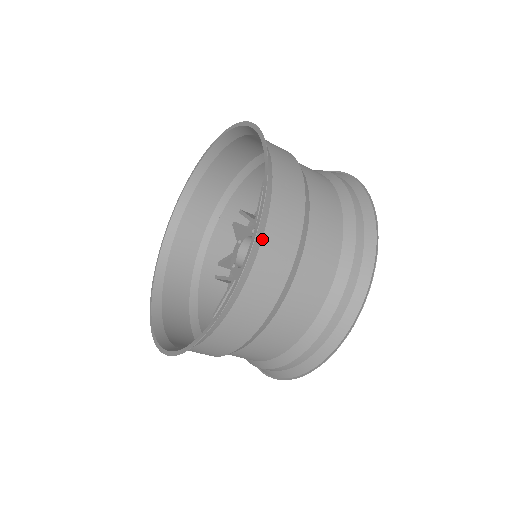
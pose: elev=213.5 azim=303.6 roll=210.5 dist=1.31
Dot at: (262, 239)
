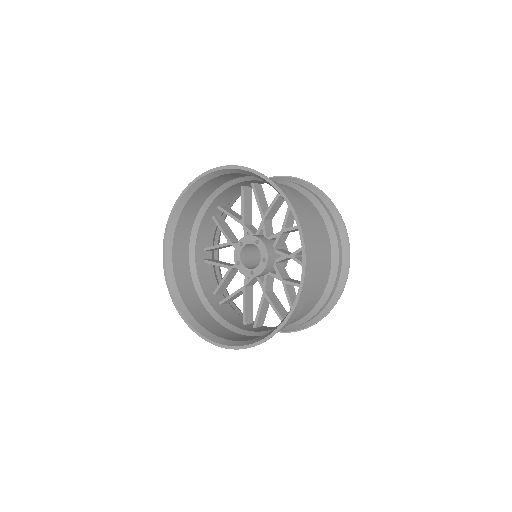
Dot at: (230, 340)
